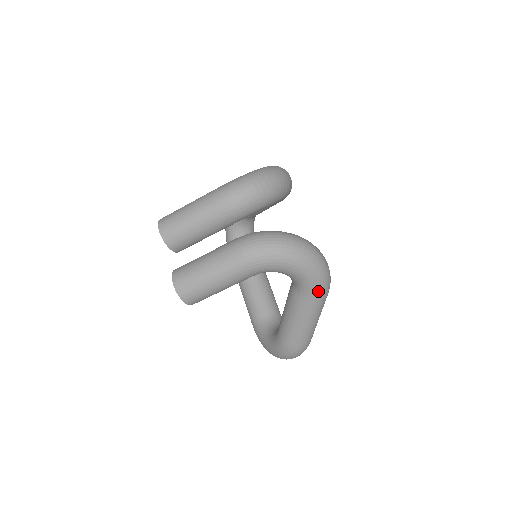
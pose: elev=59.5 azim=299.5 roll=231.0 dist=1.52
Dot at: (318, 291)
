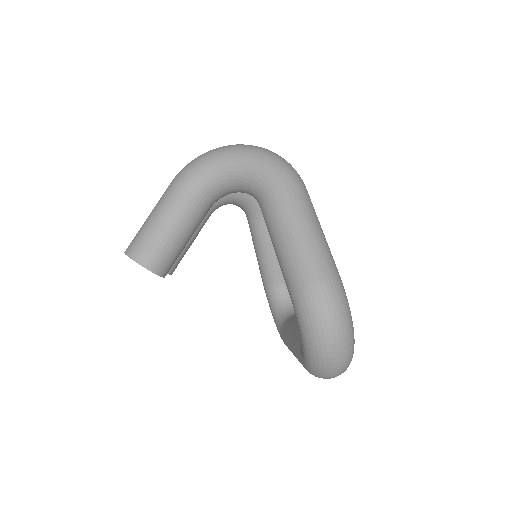
Dot at: (273, 173)
